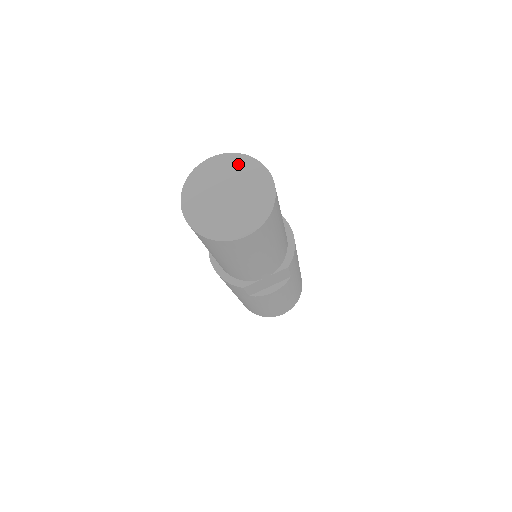
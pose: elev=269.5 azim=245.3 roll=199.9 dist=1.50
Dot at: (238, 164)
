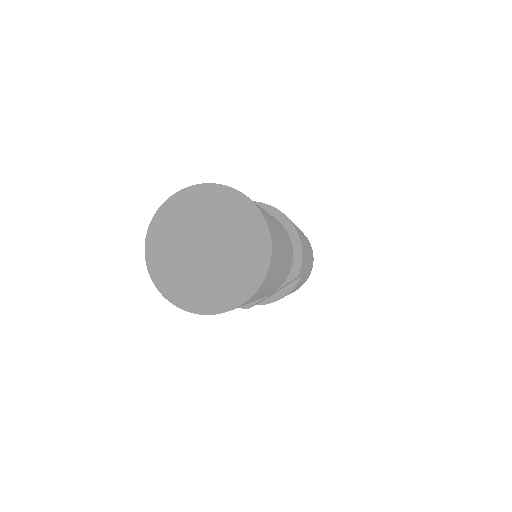
Dot at: (213, 200)
